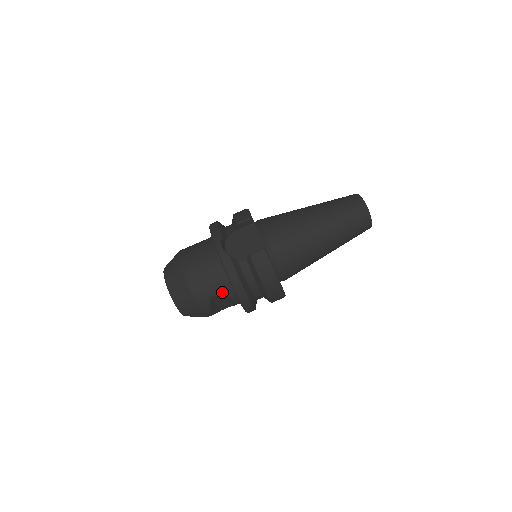
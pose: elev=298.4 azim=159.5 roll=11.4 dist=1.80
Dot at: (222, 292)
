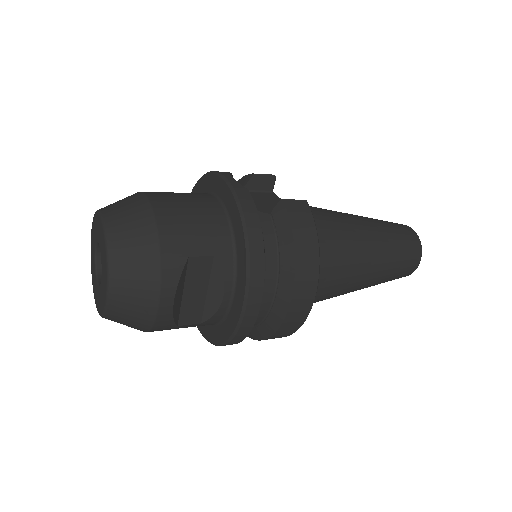
Dot at: (214, 255)
